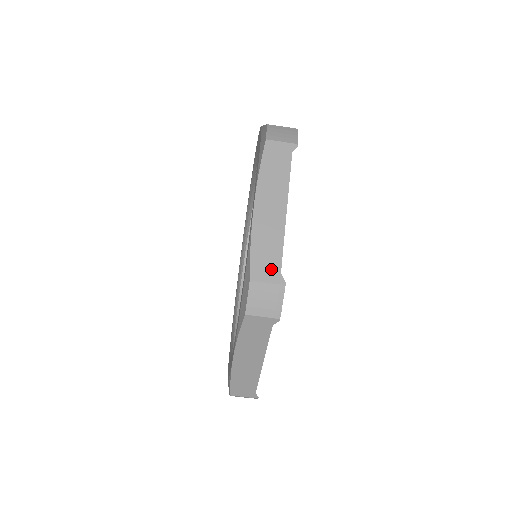
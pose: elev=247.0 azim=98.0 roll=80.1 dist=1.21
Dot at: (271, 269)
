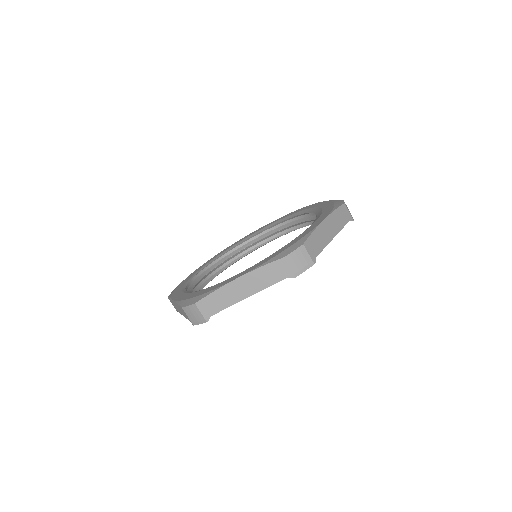
Dot at: (209, 310)
